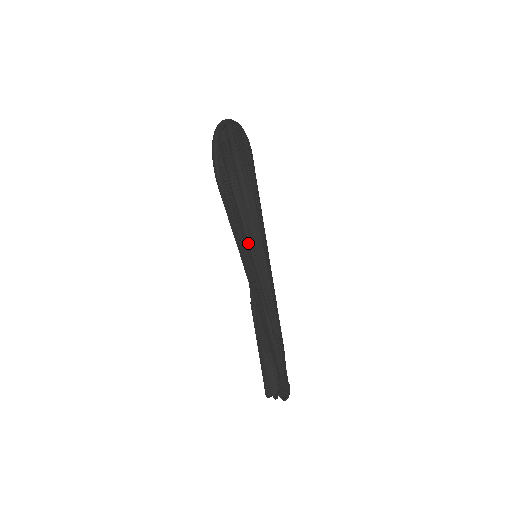
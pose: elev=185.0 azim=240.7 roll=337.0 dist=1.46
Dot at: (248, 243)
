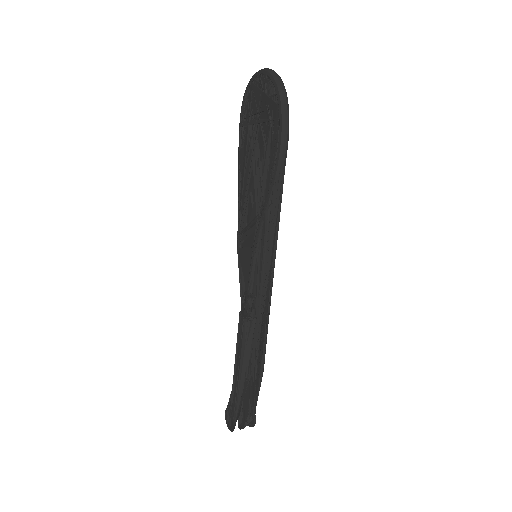
Dot at: occluded
